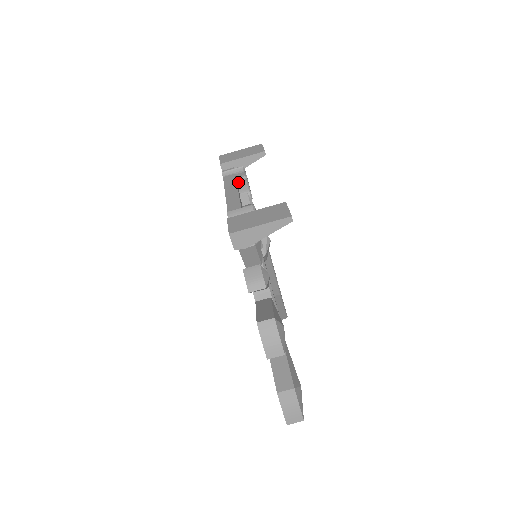
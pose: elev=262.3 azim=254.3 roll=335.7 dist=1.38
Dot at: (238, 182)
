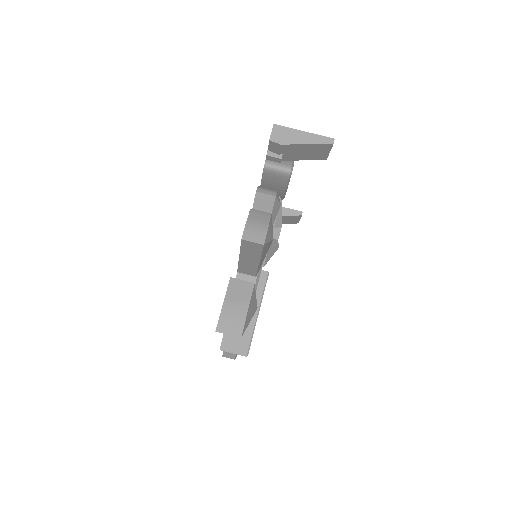
Dot at: occluded
